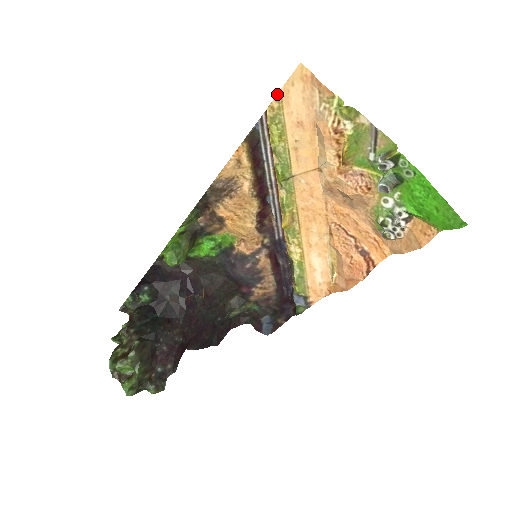
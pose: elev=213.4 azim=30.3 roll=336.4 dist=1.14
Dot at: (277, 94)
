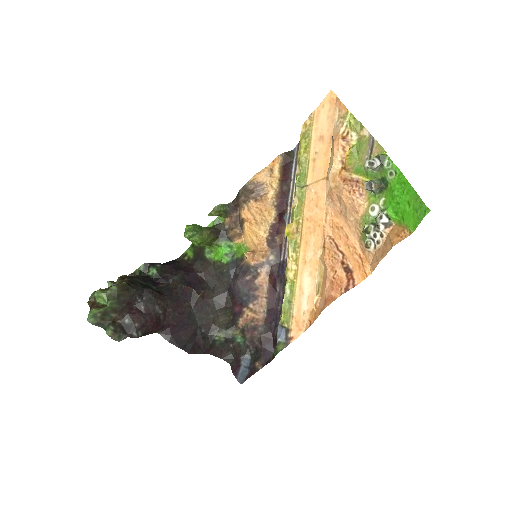
Dot at: (311, 113)
